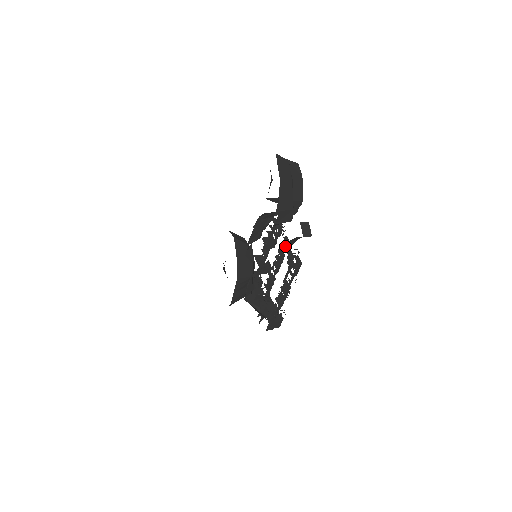
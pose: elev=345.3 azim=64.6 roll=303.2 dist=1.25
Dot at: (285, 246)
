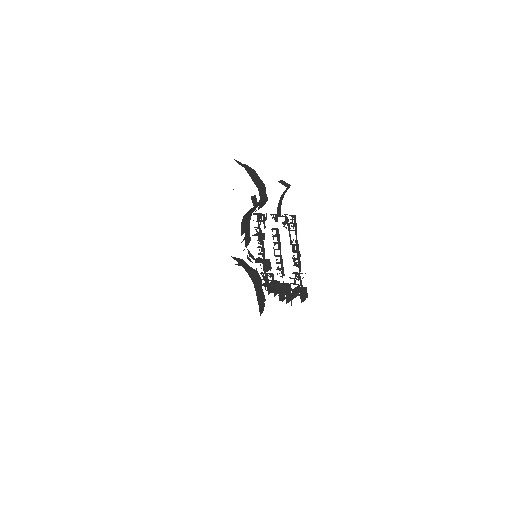
Dot at: (277, 212)
